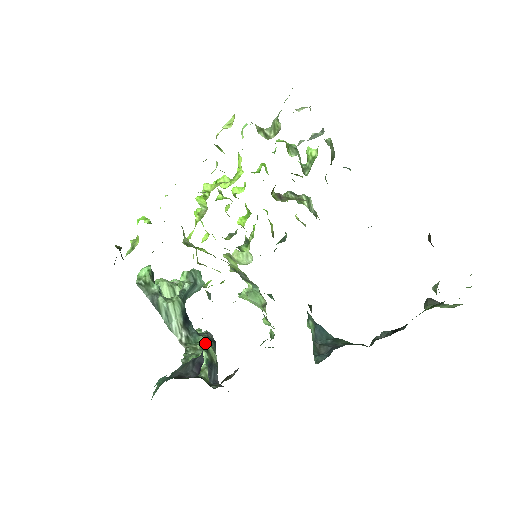
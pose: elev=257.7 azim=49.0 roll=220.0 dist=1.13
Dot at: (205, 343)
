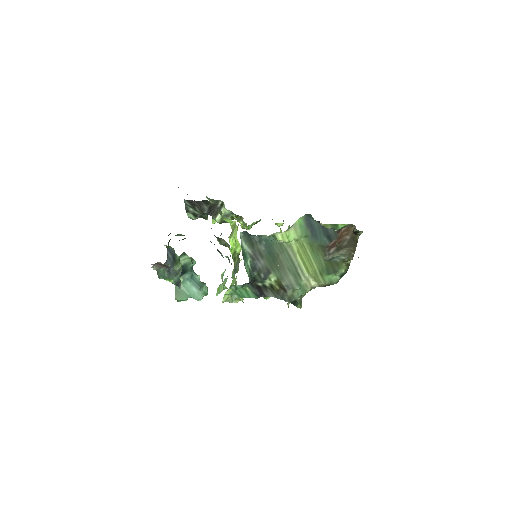
Dot at: occluded
